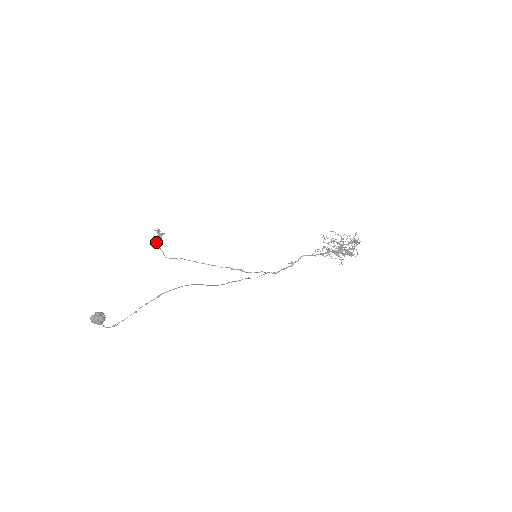
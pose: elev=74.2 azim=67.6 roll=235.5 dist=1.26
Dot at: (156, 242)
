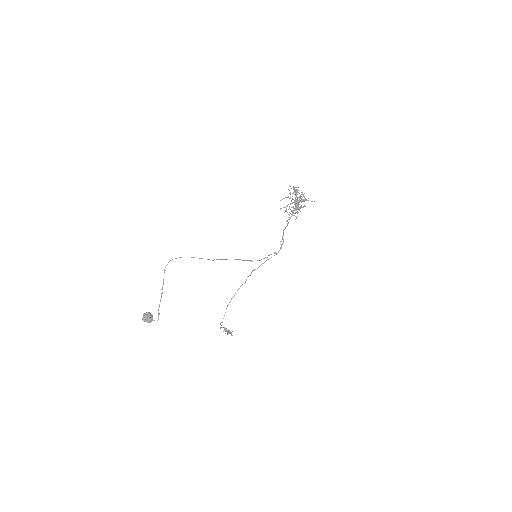
Dot at: (220, 328)
